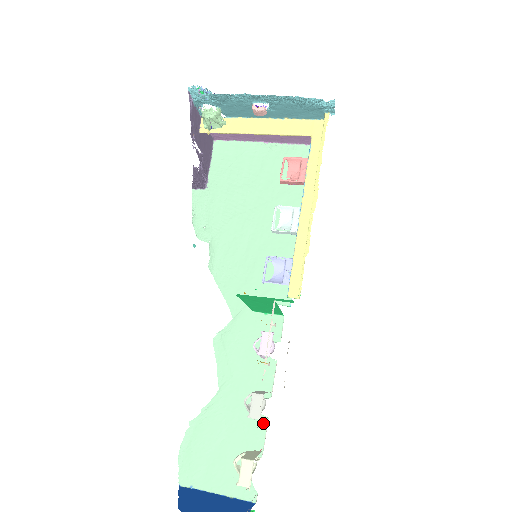
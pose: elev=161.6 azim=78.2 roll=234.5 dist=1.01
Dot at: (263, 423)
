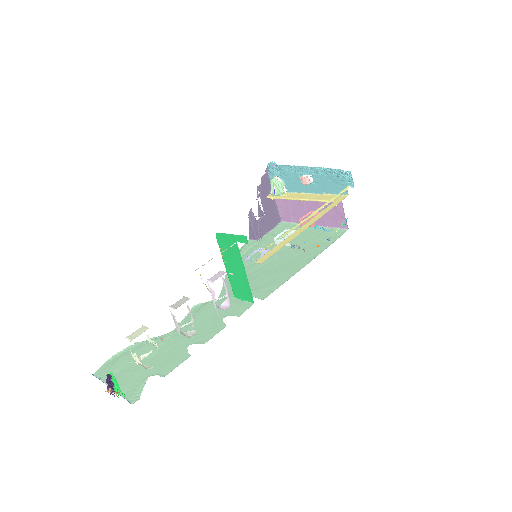
Dot at: (184, 357)
